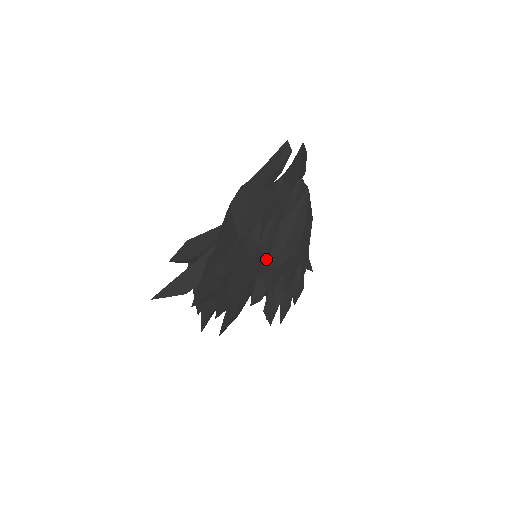
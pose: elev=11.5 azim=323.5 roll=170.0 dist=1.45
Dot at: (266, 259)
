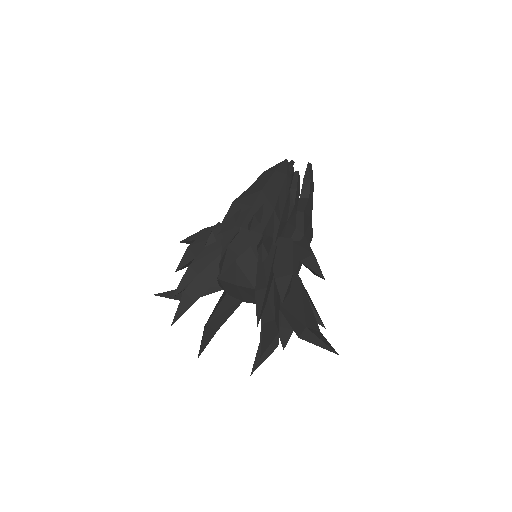
Dot at: occluded
